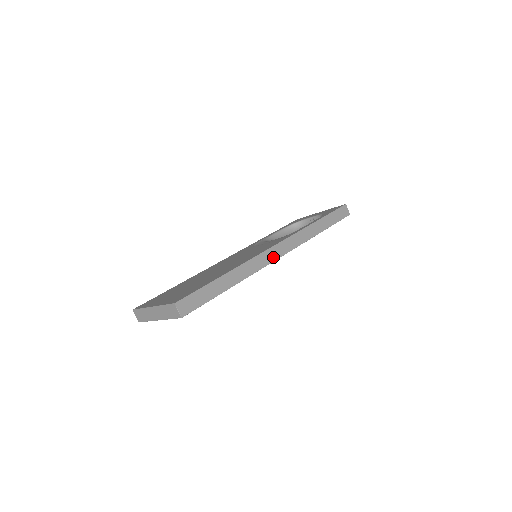
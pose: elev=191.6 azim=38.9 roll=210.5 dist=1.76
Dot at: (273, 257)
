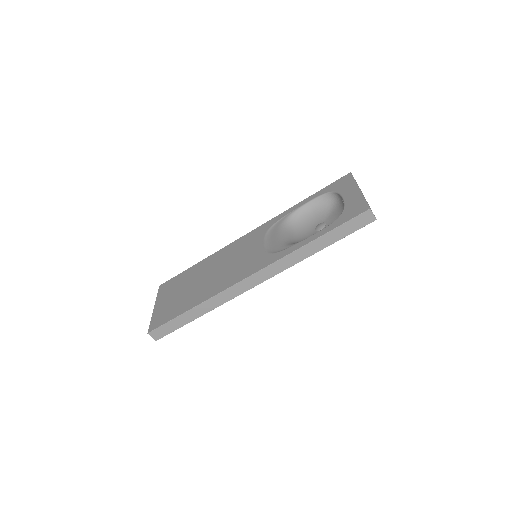
Dot at: (246, 287)
